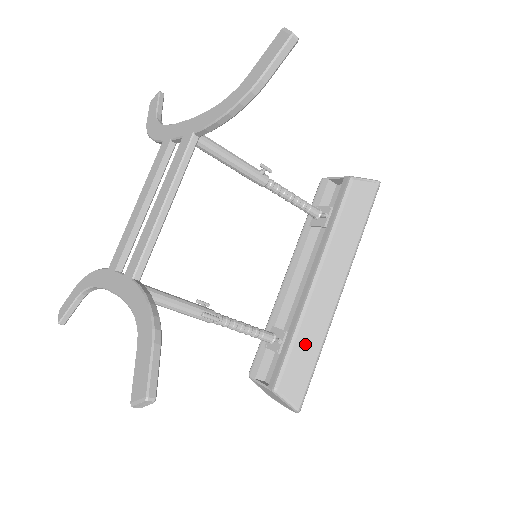
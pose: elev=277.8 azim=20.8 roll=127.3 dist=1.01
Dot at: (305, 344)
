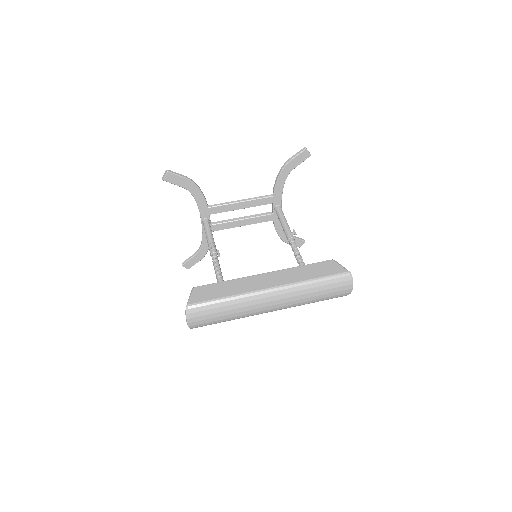
Dot at: (227, 287)
